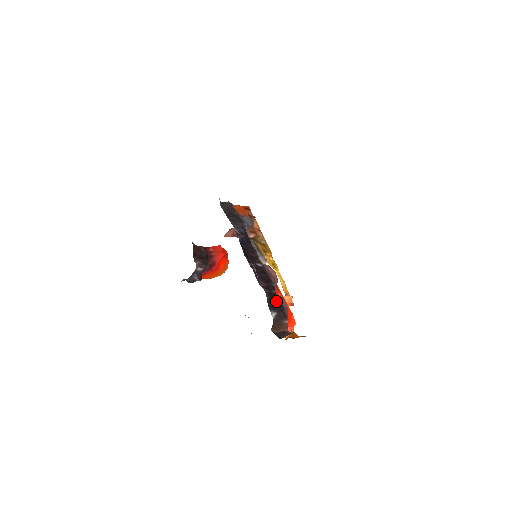
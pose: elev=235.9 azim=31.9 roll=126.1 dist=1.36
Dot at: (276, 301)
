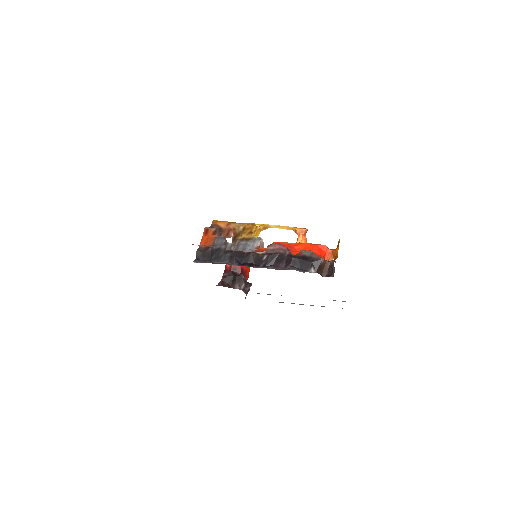
Dot at: (302, 261)
